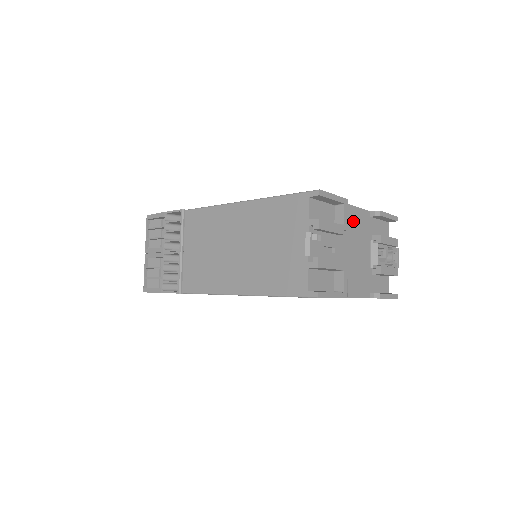
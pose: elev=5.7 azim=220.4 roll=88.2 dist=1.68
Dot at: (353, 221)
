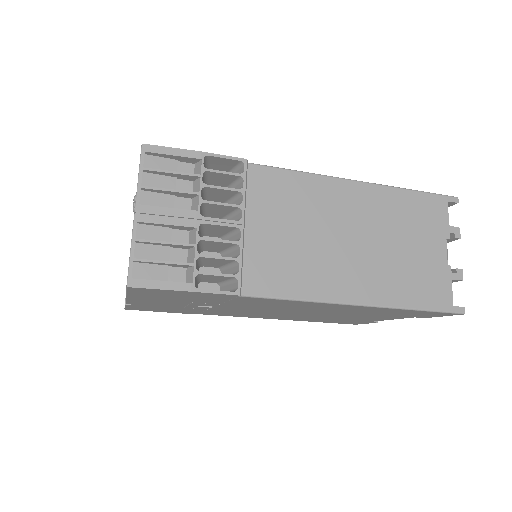
Dot at: occluded
